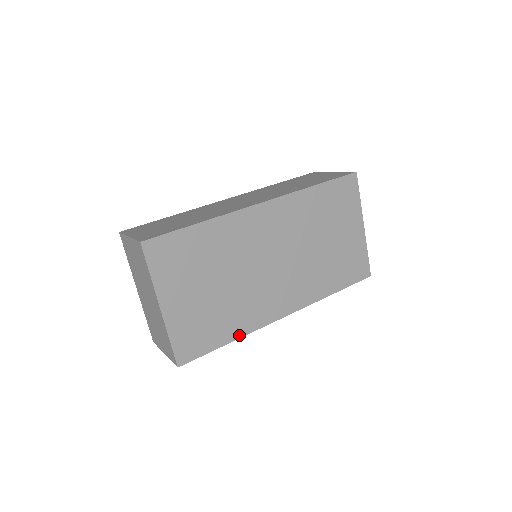
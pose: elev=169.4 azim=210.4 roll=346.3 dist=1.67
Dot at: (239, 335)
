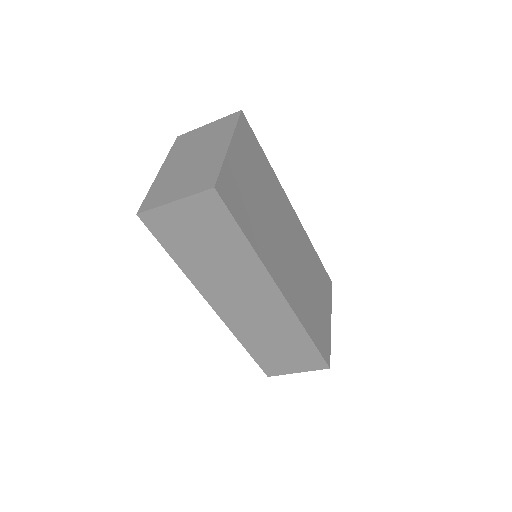
Dot at: (255, 248)
